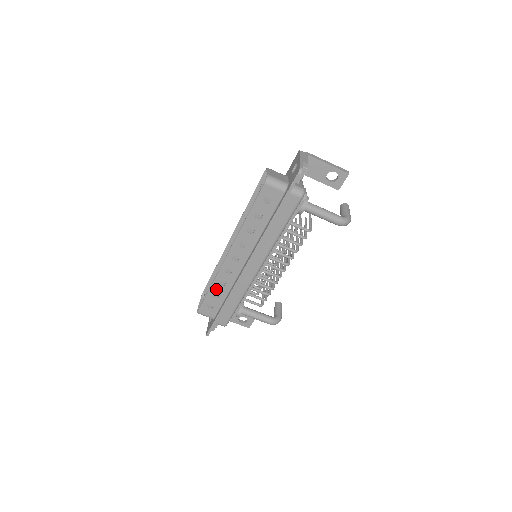
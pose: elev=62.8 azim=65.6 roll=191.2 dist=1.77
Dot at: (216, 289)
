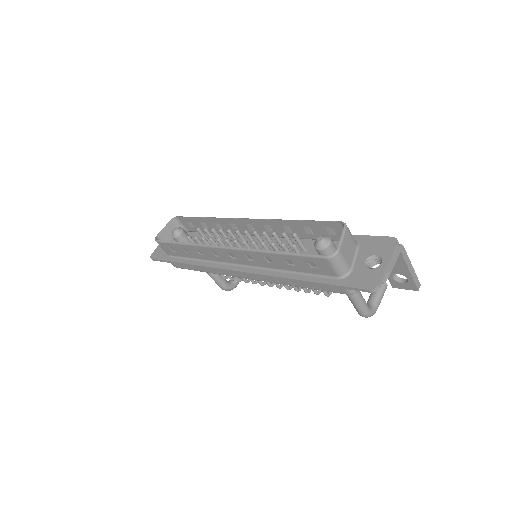
Dot at: (190, 249)
